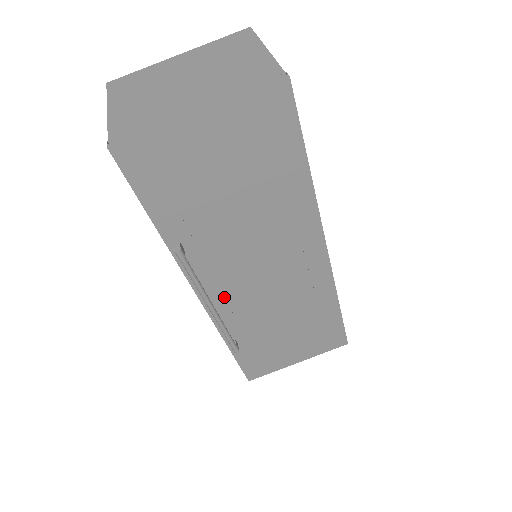
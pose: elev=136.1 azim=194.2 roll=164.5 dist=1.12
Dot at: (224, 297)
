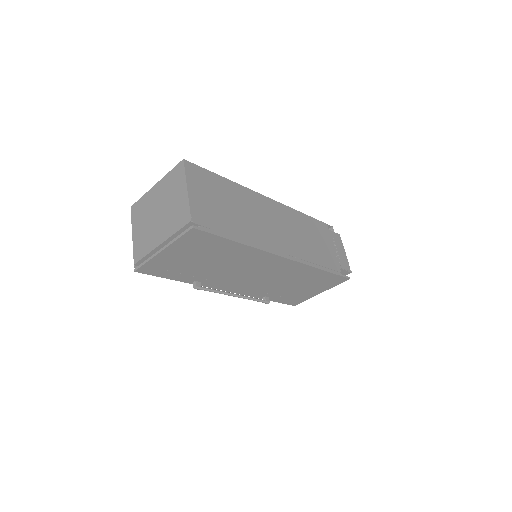
Dot at: (241, 287)
